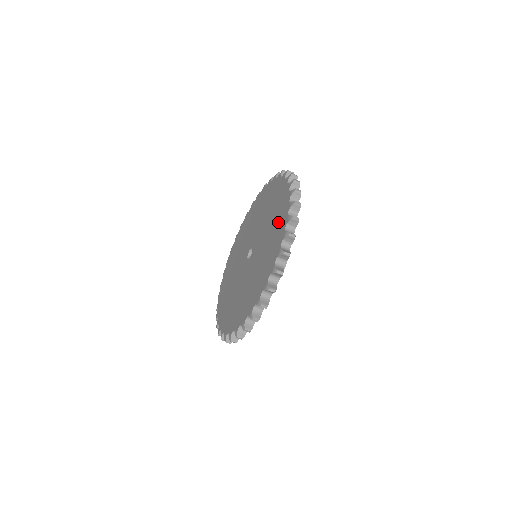
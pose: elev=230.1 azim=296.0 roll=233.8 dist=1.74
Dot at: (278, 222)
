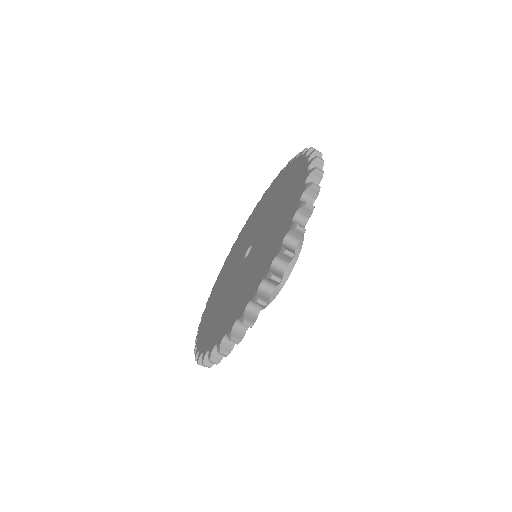
Dot at: (288, 178)
